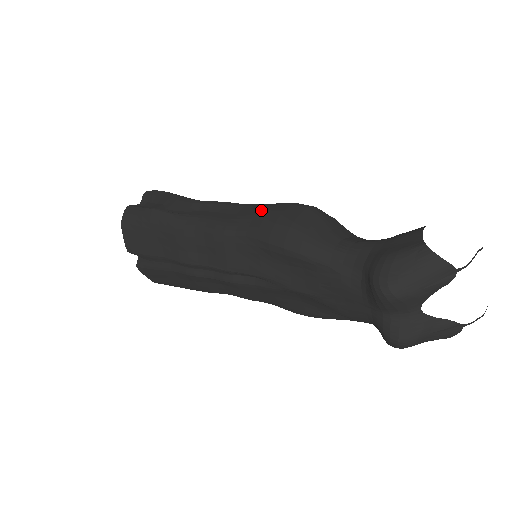
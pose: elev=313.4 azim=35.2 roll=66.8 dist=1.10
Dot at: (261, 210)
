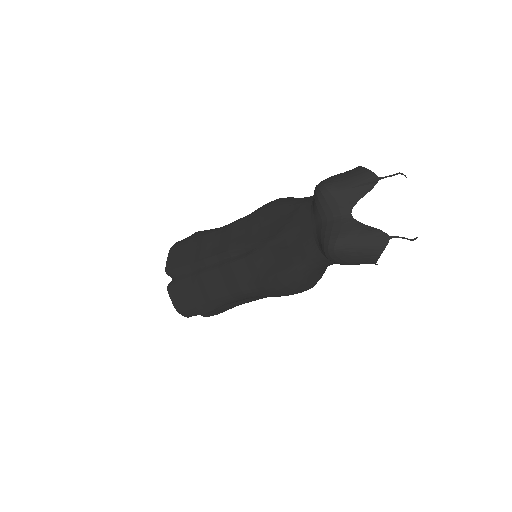
Dot at: occluded
